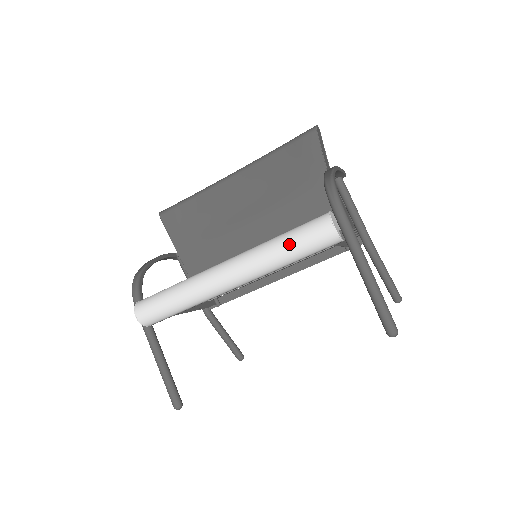
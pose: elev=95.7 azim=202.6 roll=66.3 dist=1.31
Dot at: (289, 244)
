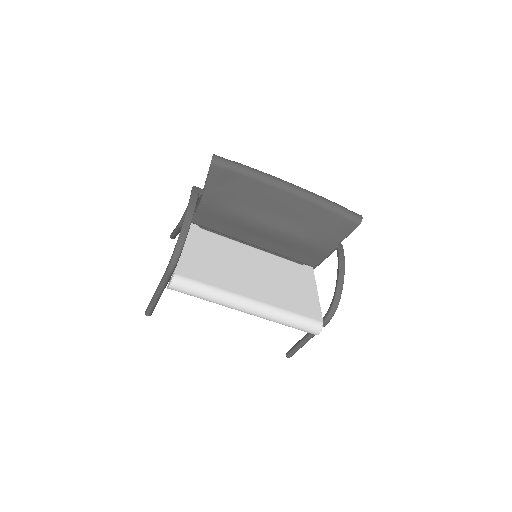
Dot at: (293, 325)
